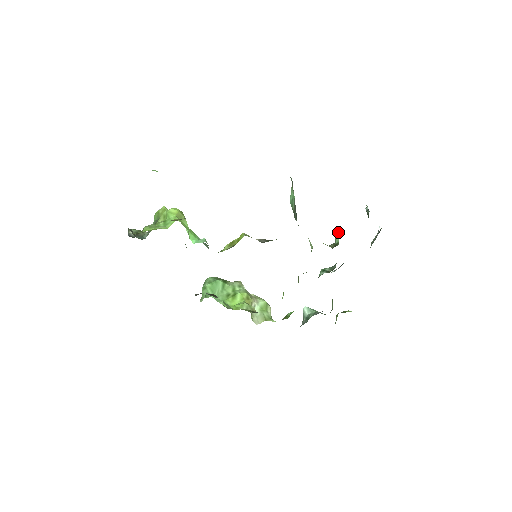
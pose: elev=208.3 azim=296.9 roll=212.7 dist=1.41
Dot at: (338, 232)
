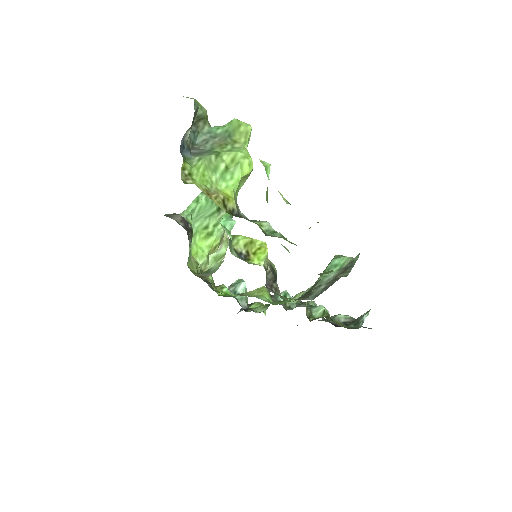
Dot at: (325, 313)
